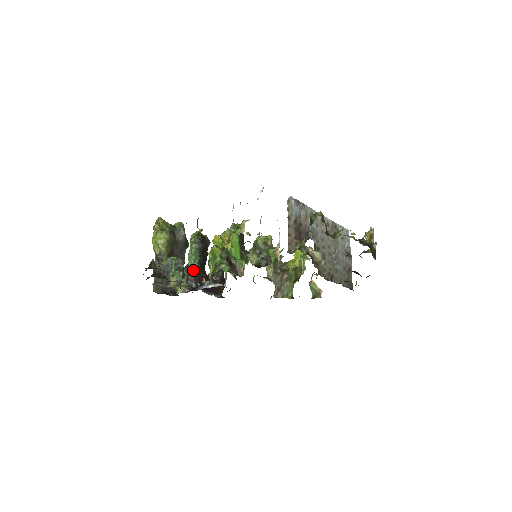
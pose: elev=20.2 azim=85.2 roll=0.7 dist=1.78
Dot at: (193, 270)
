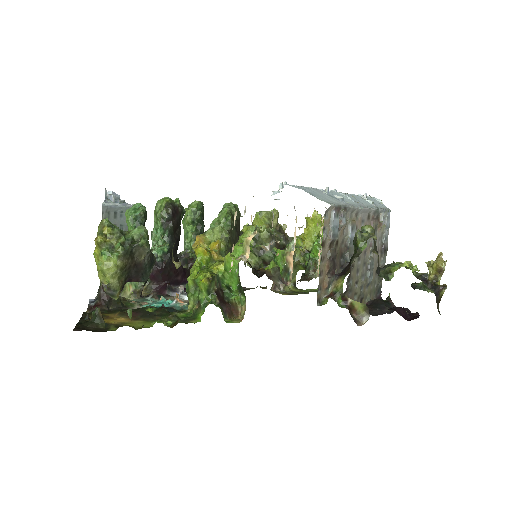
Dot at: (159, 263)
